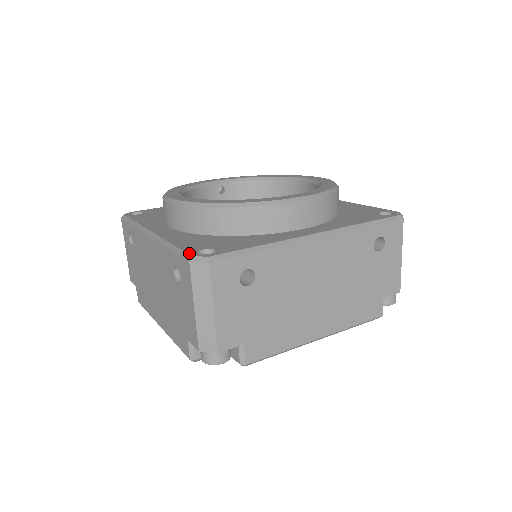
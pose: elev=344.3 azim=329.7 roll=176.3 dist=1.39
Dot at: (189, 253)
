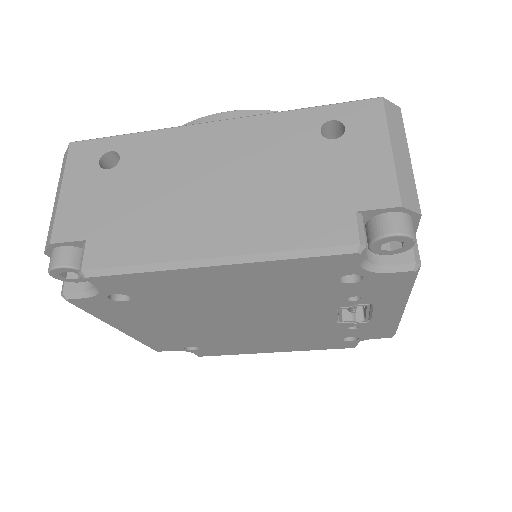
Dot at: (365, 100)
